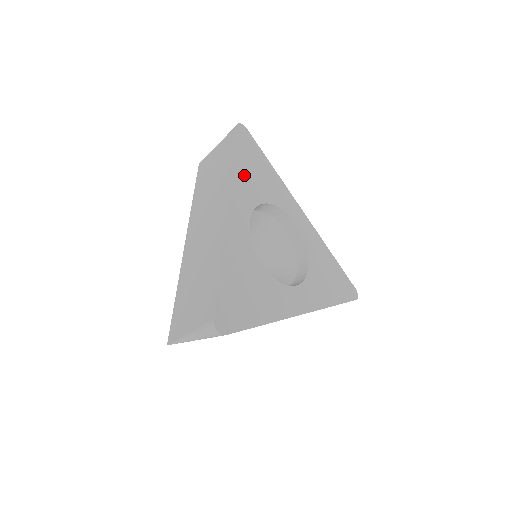
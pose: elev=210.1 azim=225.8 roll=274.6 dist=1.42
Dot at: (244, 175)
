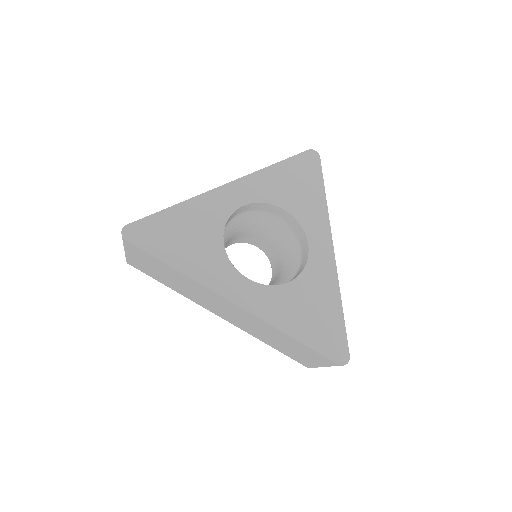
Dot at: (277, 178)
